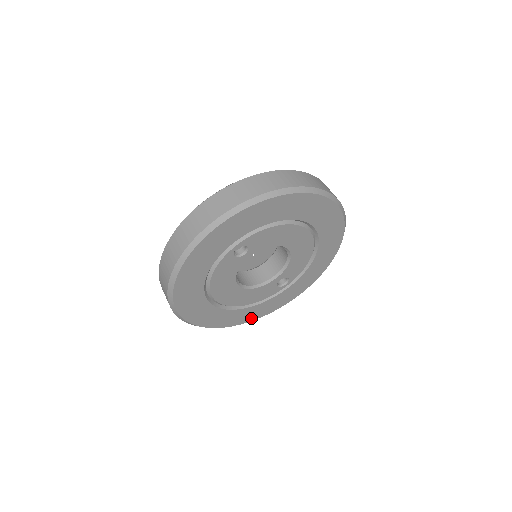
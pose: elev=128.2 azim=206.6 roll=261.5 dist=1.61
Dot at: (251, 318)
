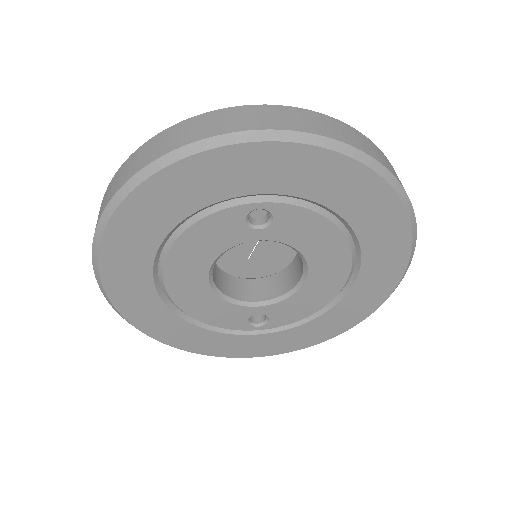
Dot at: (178, 343)
